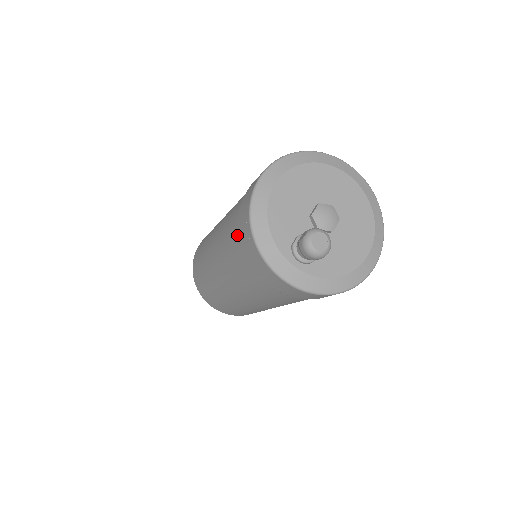
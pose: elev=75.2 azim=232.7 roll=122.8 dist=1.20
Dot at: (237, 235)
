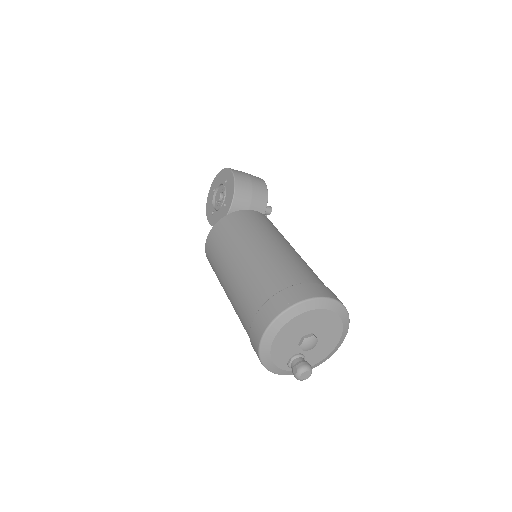
Dot at: occluded
